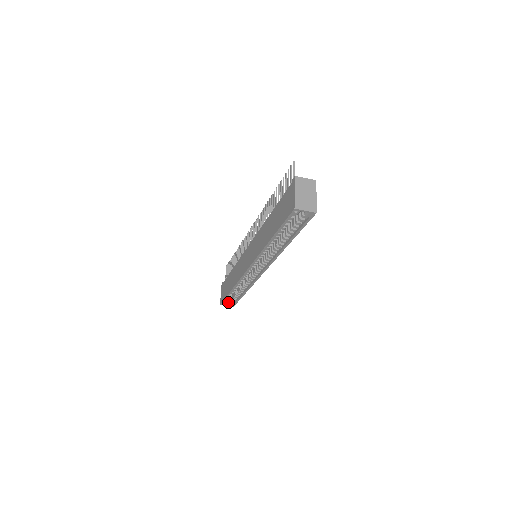
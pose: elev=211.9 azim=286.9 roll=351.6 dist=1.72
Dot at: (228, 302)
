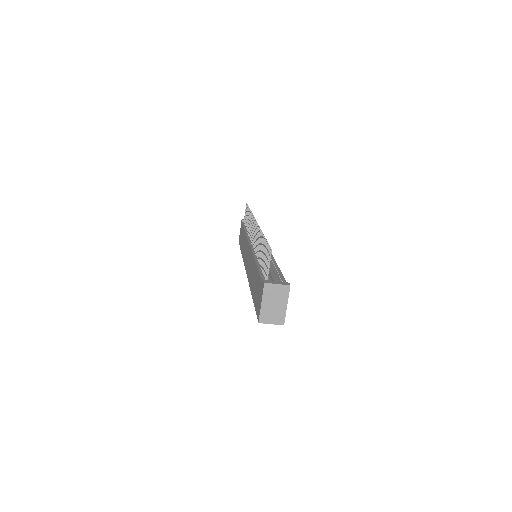
Dot at: occluded
